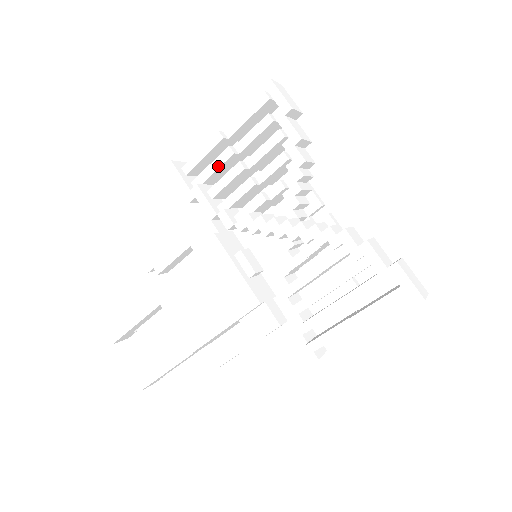
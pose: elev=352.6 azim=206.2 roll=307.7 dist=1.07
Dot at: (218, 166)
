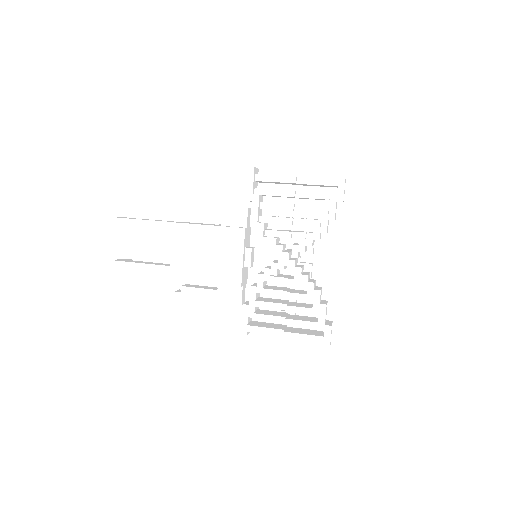
Dot at: (279, 195)
